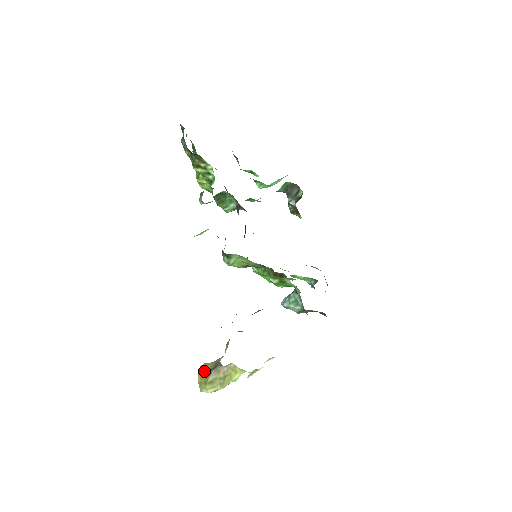
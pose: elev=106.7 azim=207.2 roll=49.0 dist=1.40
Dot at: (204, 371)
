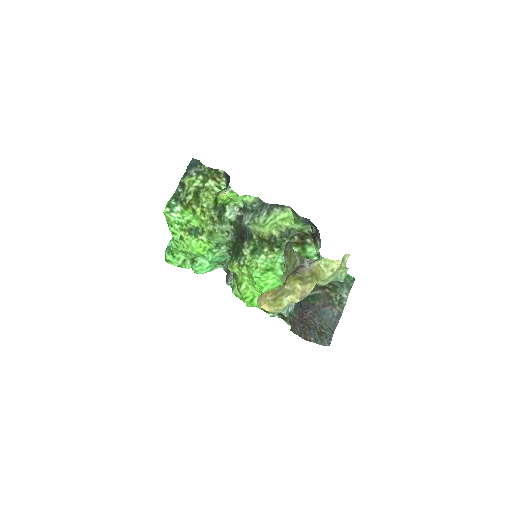
Dot at: occluded
